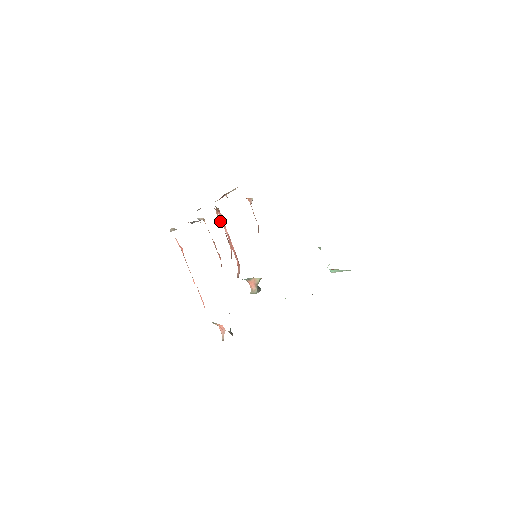
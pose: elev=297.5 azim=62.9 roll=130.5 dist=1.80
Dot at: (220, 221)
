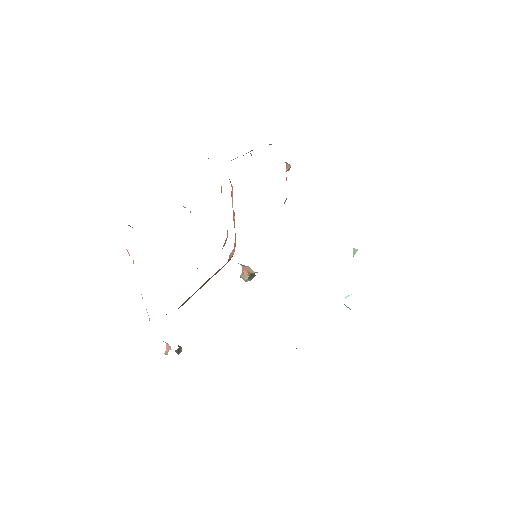
Dot at: occluded
